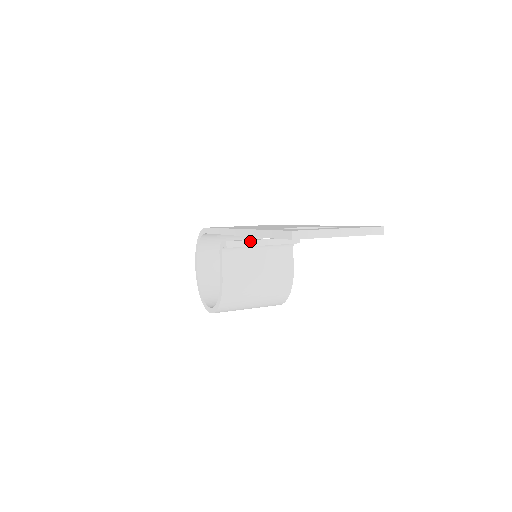
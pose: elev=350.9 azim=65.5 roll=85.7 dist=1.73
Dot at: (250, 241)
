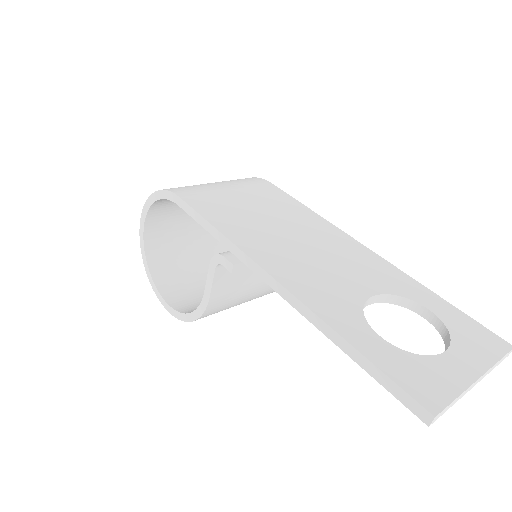
Dot at: occluded
